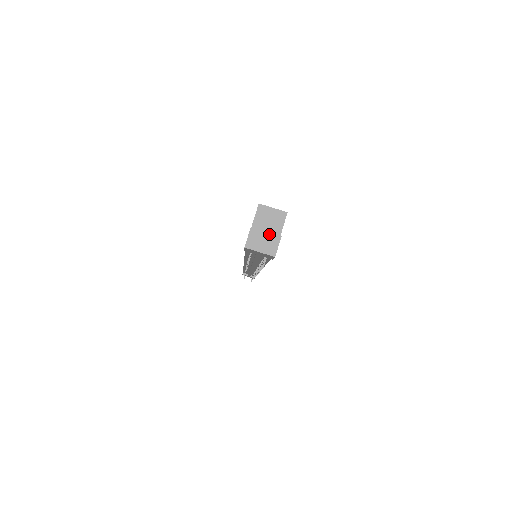
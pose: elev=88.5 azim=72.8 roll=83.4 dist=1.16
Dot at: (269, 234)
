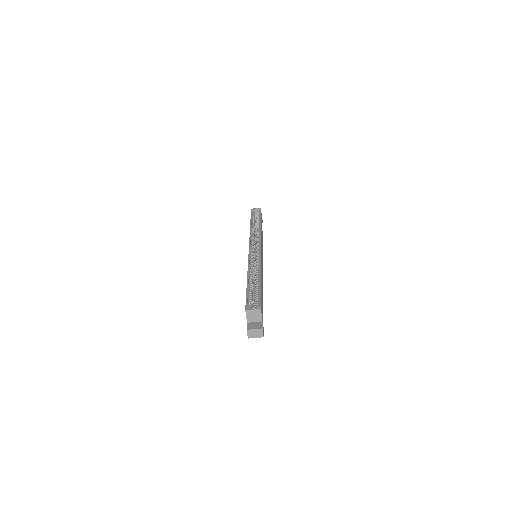
Dot at: (256, 330)
